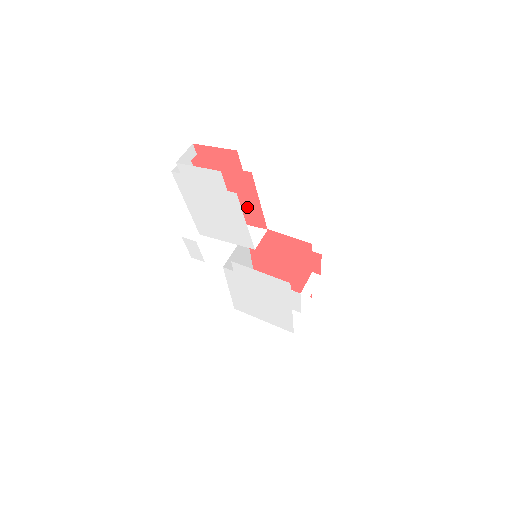
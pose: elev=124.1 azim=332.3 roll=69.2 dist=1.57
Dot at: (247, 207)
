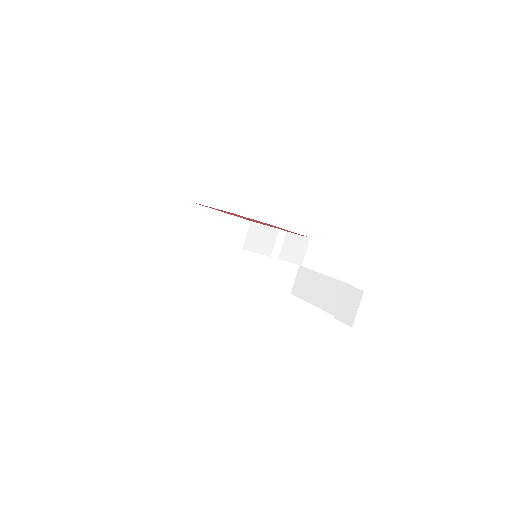
Dot at: occluded
